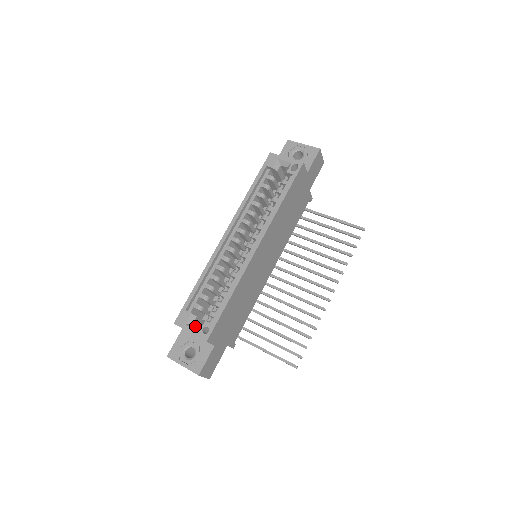
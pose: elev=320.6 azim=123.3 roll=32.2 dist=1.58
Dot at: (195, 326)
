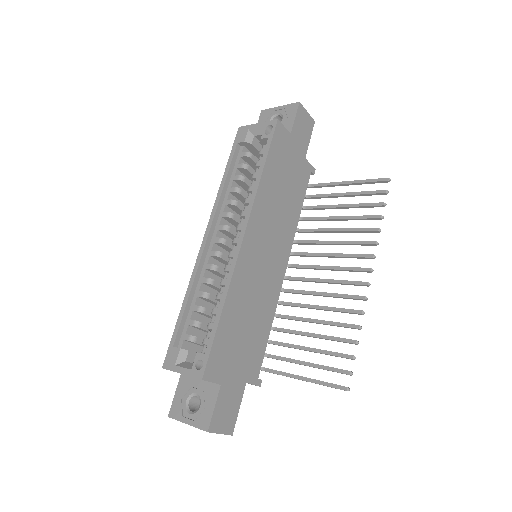
Dot at: (187, 364)
